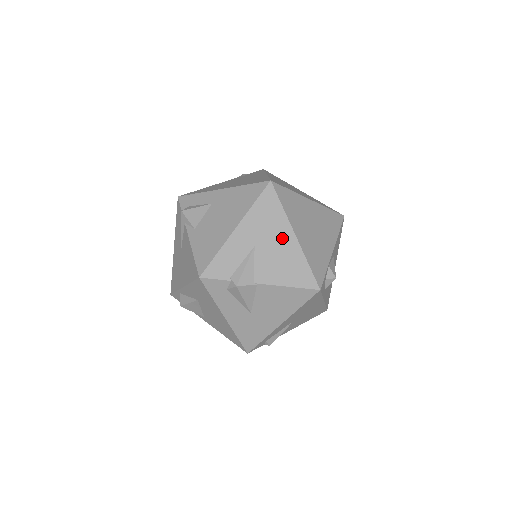
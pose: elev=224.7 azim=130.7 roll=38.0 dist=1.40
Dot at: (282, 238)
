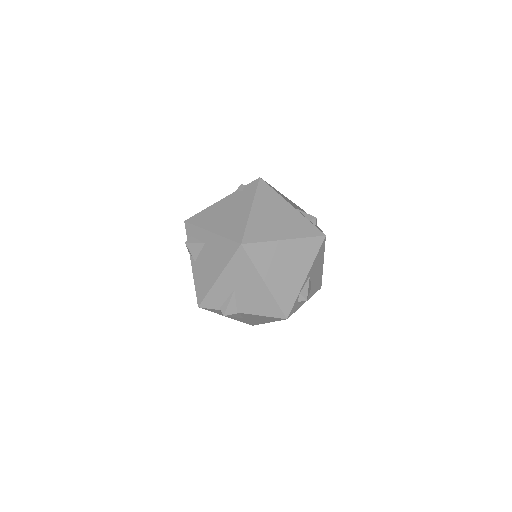
Dot at: (255, 285)
